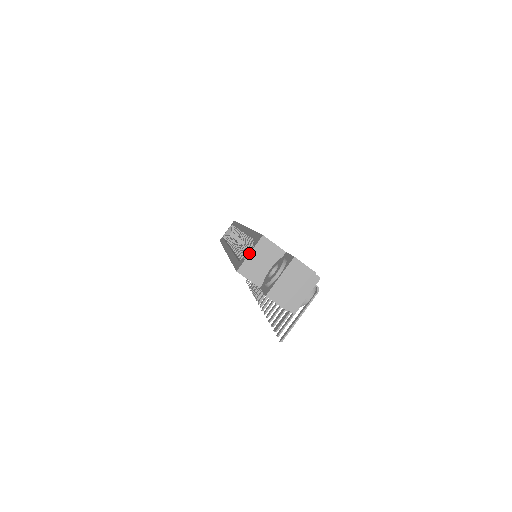
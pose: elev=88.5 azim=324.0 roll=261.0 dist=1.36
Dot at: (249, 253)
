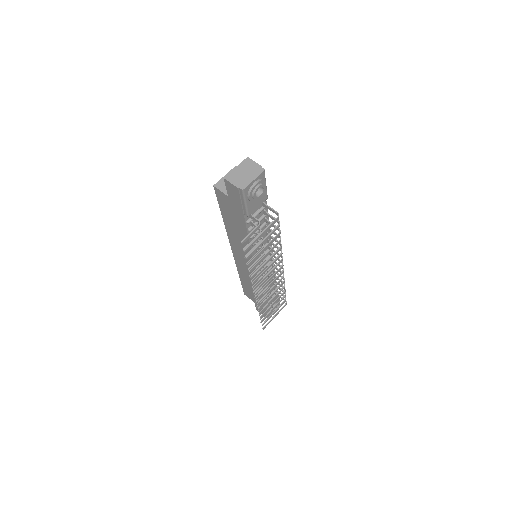
Dot at: (224, 176)
